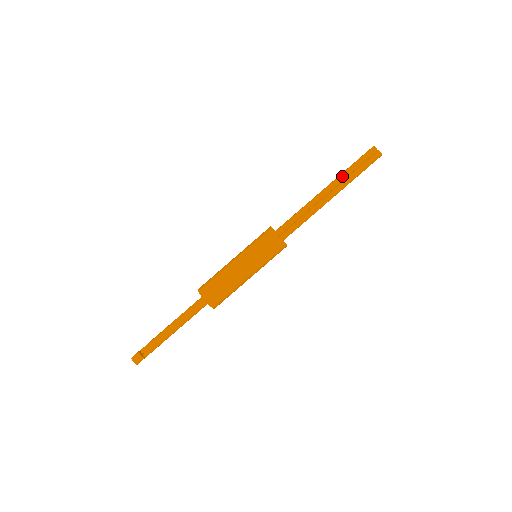
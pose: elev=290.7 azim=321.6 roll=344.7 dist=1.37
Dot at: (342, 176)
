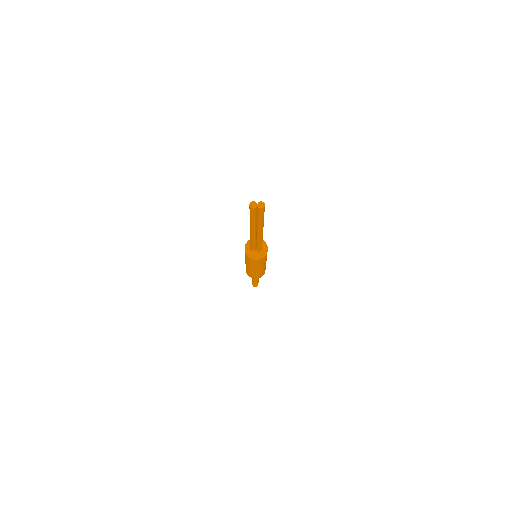
Dot at: (253, 226)
